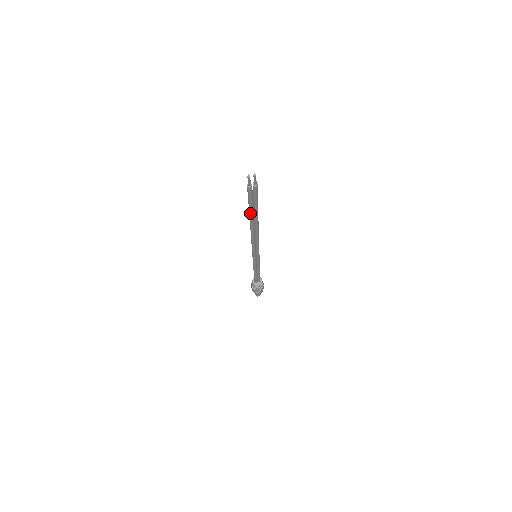
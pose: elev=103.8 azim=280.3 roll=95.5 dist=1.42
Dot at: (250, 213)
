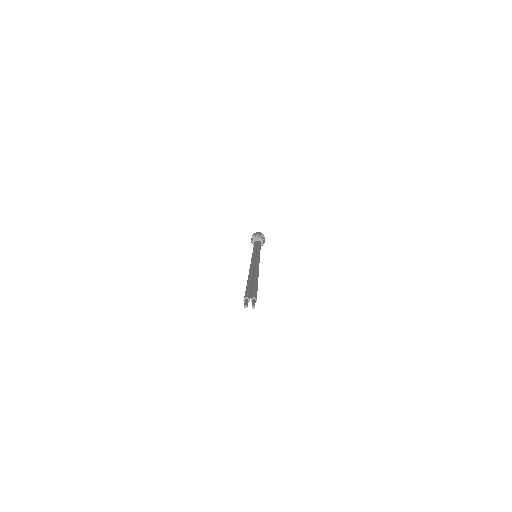
Dot at: occluded
